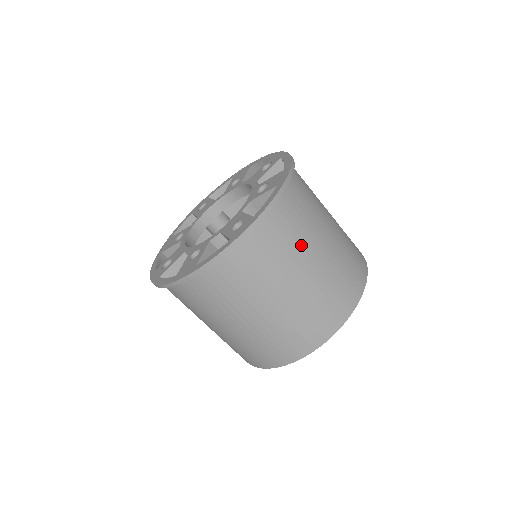
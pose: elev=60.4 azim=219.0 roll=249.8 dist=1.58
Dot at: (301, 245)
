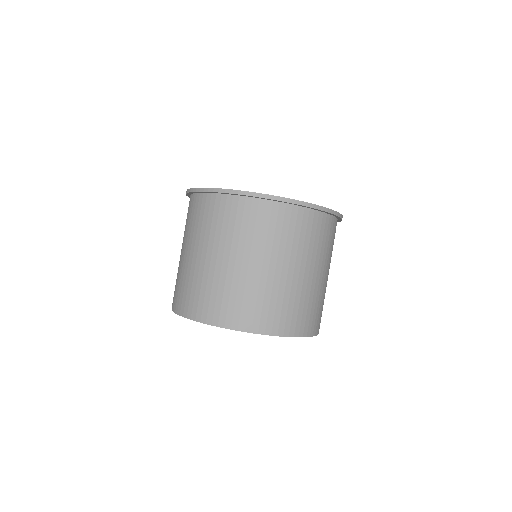
Dot at: occluded
